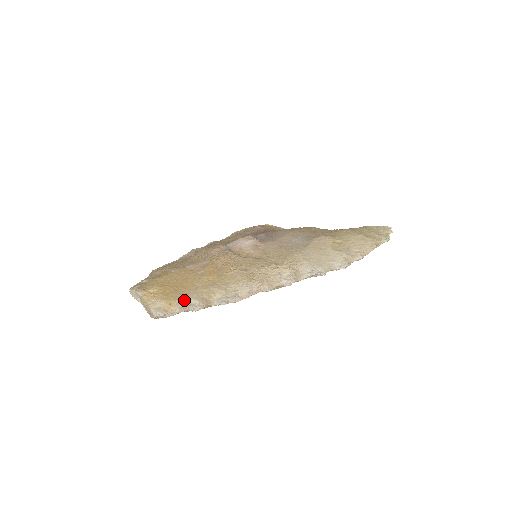
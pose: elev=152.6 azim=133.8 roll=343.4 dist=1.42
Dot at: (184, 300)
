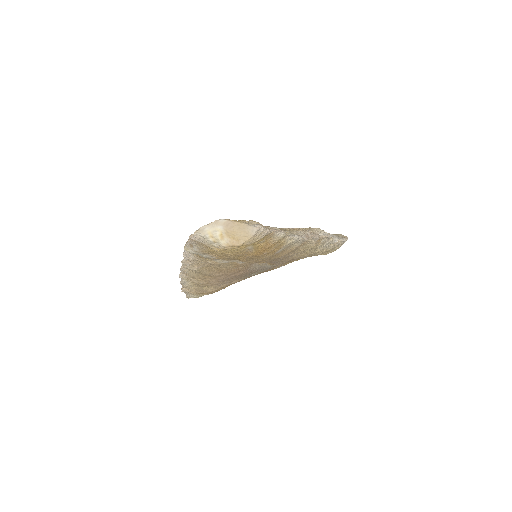
Dot at: (268, 227)
